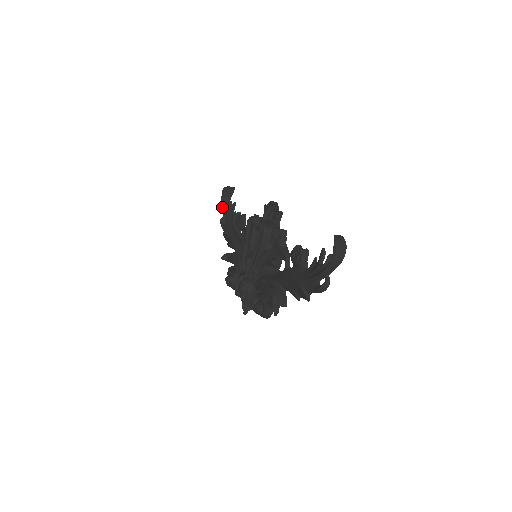
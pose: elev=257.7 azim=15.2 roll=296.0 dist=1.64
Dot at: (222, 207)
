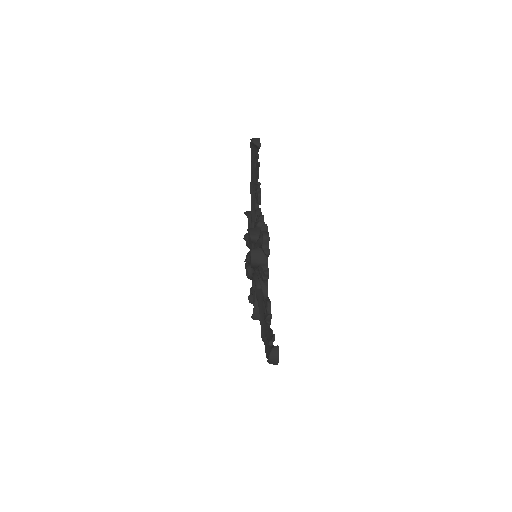
Dot at: (251, 154)
